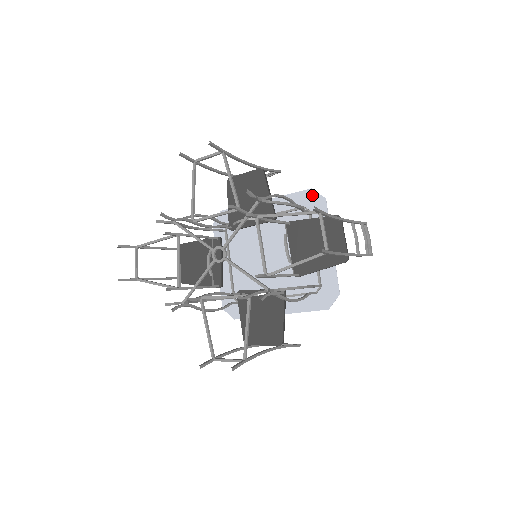
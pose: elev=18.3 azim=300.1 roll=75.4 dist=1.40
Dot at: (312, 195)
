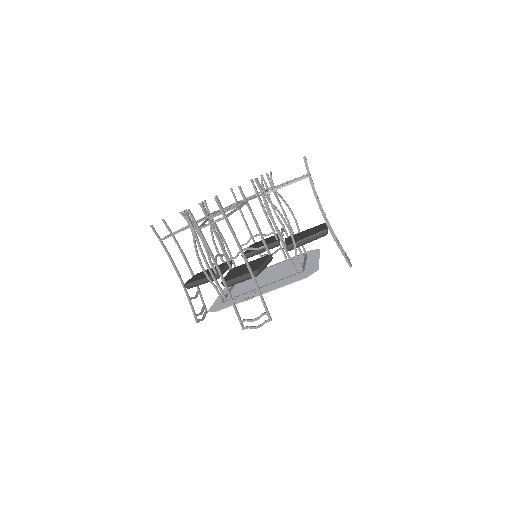
Dot at: (310, 251)
